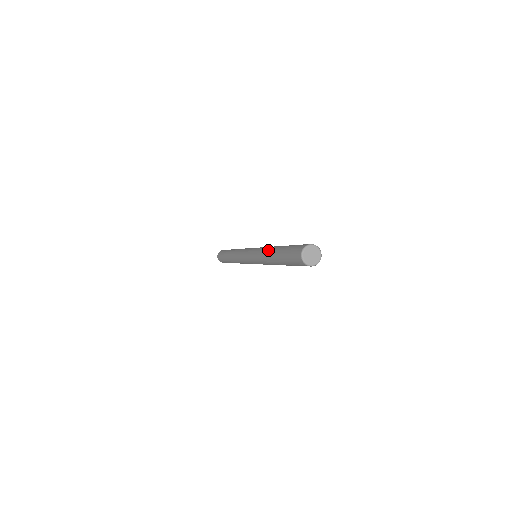
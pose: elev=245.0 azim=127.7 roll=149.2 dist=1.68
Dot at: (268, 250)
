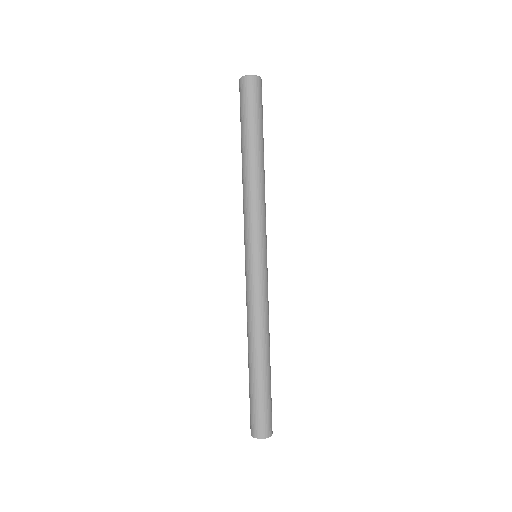
Dot at: (242, 181)
